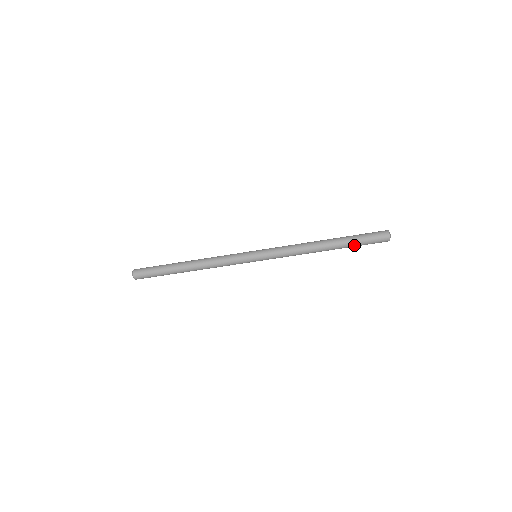
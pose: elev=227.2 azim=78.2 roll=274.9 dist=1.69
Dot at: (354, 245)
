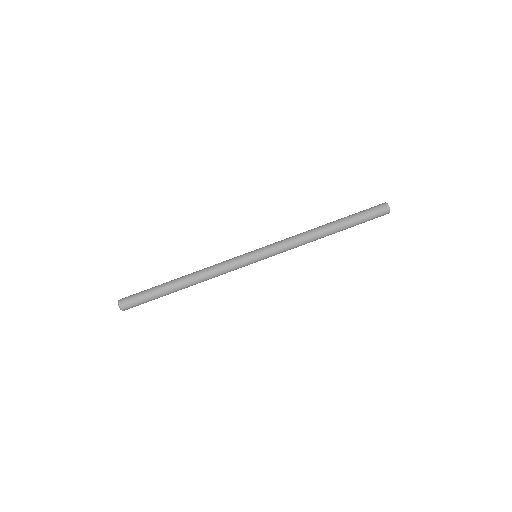
Dot at: (354, 217)
